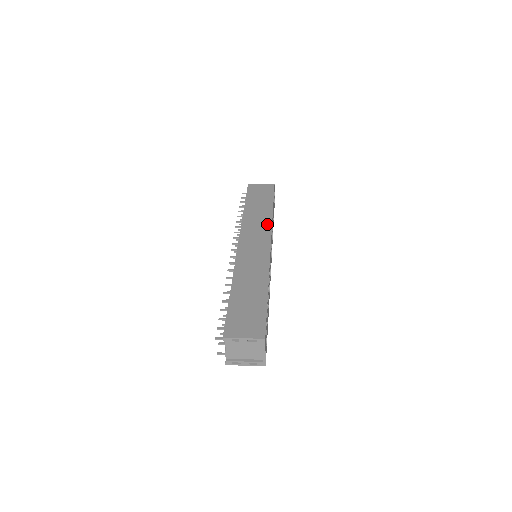
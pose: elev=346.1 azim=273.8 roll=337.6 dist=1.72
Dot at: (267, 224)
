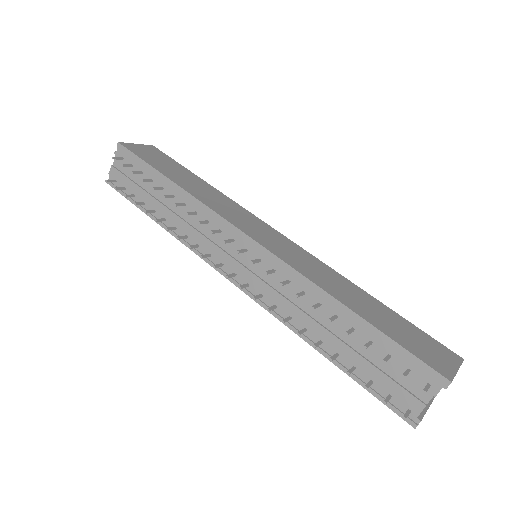
Dot at: (235, 205)
